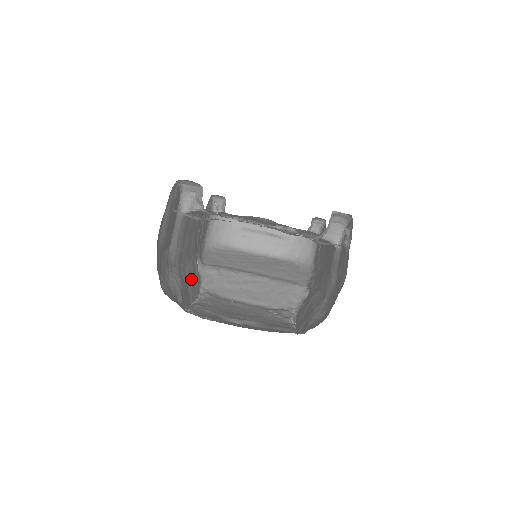
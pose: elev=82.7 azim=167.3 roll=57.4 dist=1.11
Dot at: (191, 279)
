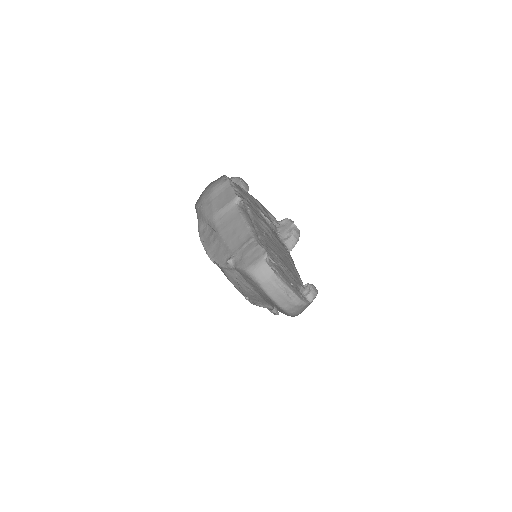
Dot at: (218, 248)
